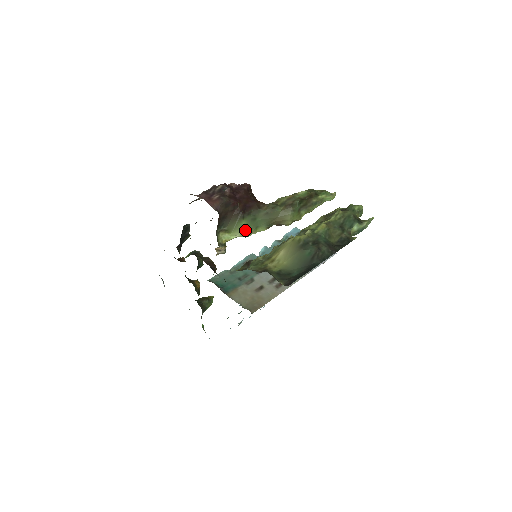
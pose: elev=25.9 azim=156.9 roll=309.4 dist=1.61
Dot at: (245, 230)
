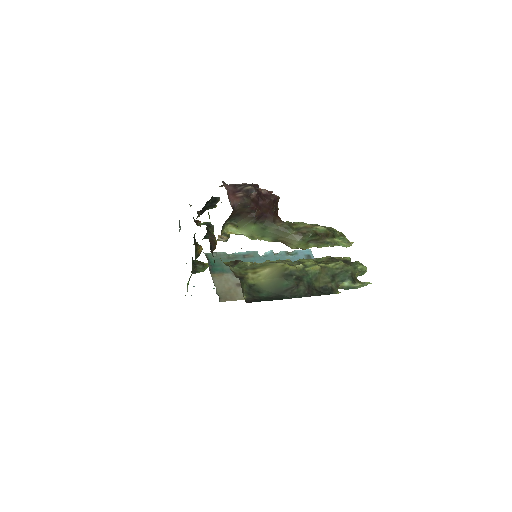
Dot at: (252, 233)
